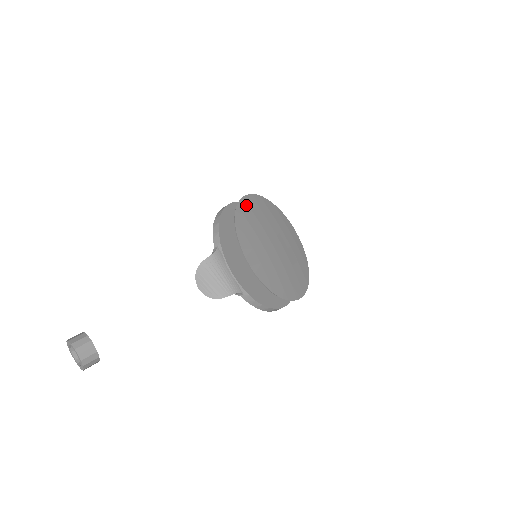
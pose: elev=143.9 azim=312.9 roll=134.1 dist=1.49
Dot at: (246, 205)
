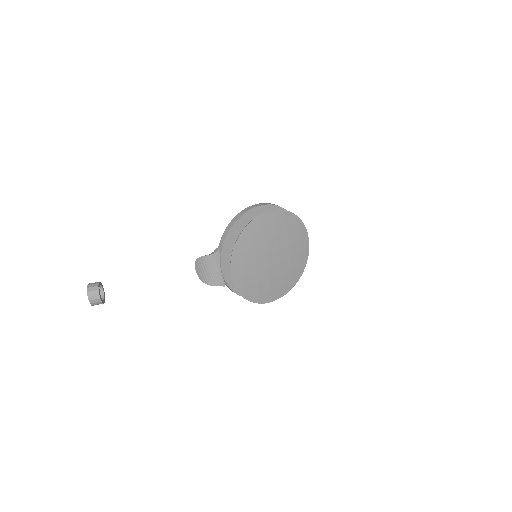
Dot at: (258, 223)
